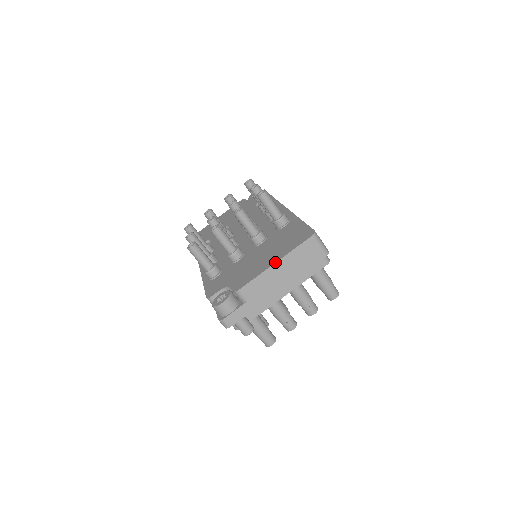
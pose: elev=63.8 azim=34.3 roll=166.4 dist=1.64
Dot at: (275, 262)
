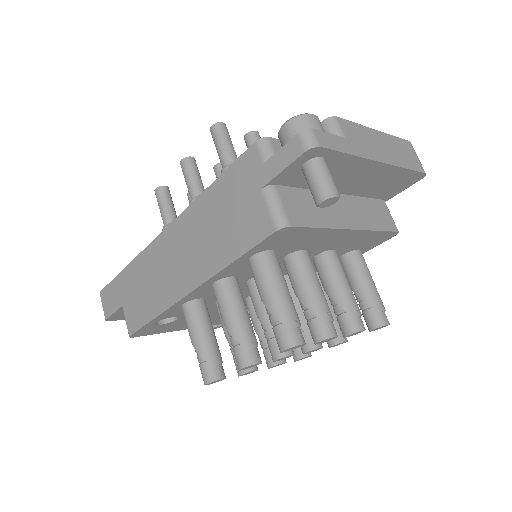
Dot at: (376, 130)
